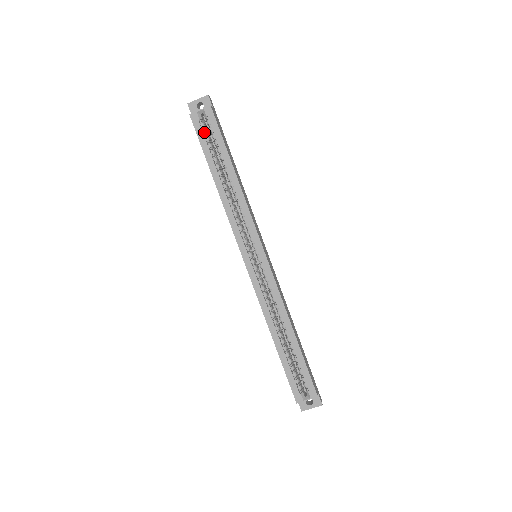
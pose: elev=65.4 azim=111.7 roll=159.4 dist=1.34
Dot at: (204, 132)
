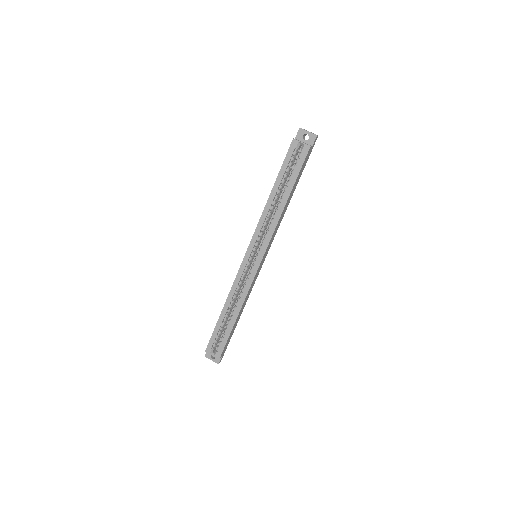
Dot at: (292, 158)
